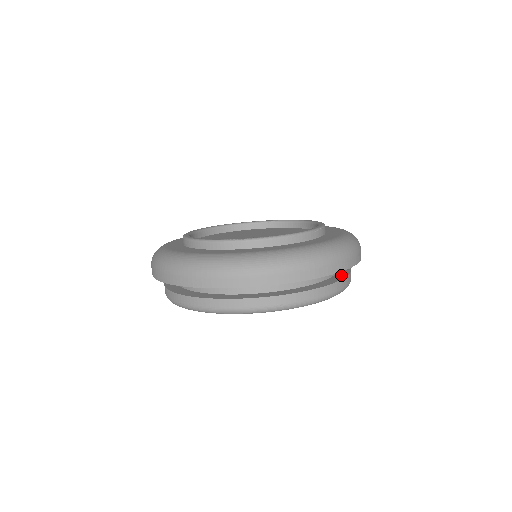
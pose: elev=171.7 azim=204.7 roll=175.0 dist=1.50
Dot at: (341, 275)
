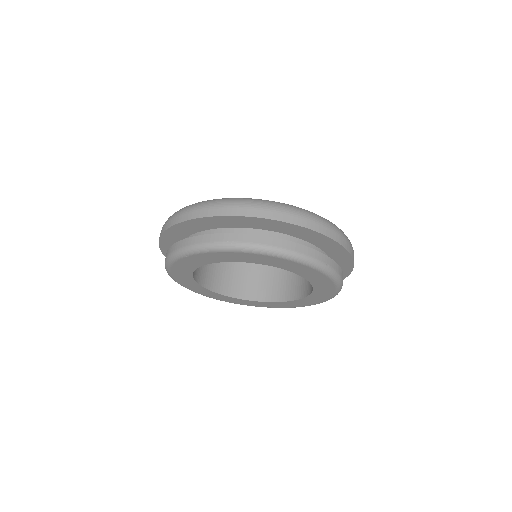
Dot at: occluded
